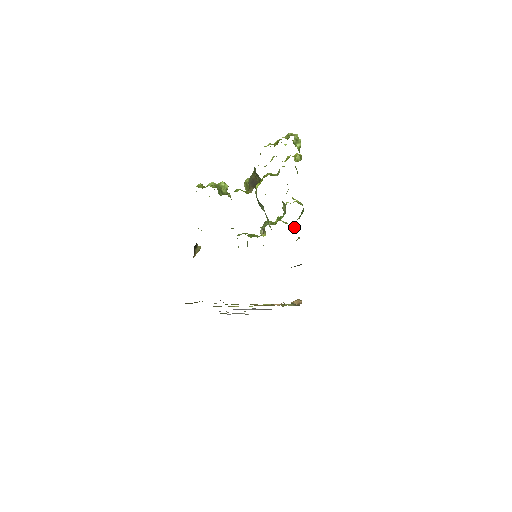
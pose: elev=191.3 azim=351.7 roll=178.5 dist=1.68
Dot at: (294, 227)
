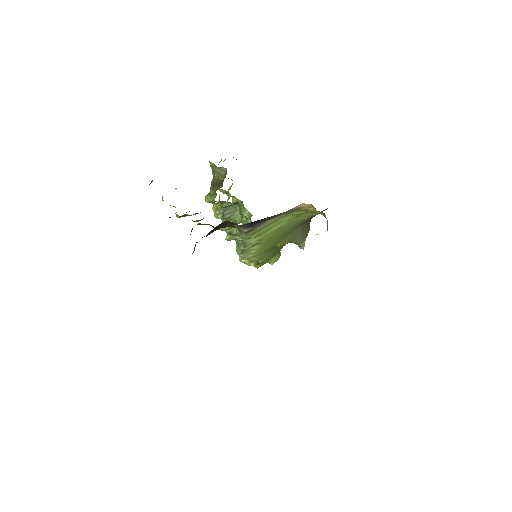
Dot at: occluded
